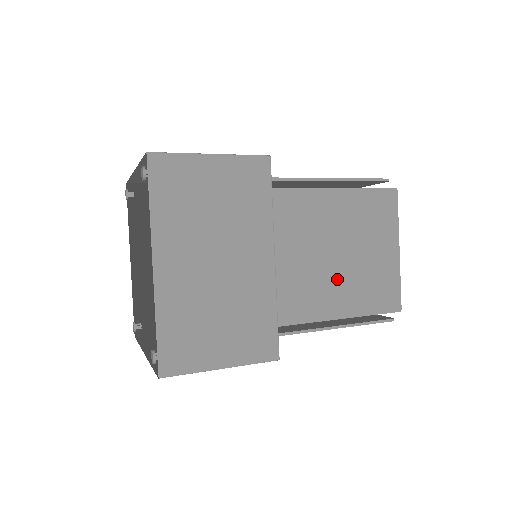
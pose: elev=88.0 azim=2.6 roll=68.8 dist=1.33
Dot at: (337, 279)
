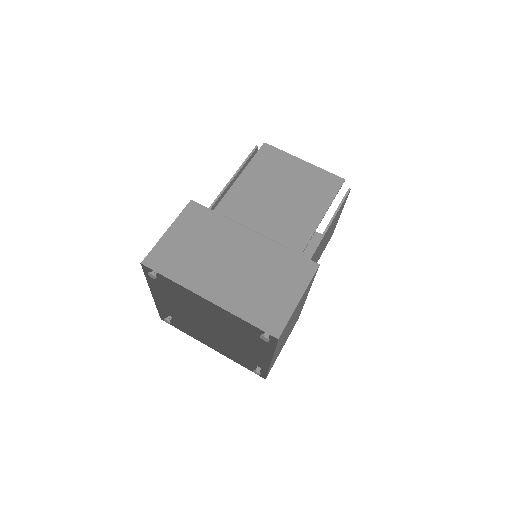
Dot at: (295, 206)
